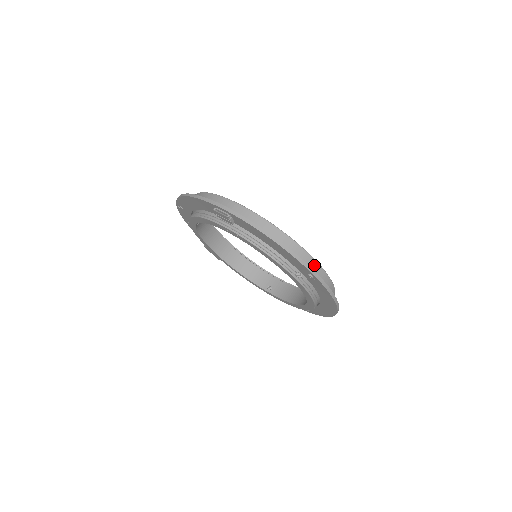
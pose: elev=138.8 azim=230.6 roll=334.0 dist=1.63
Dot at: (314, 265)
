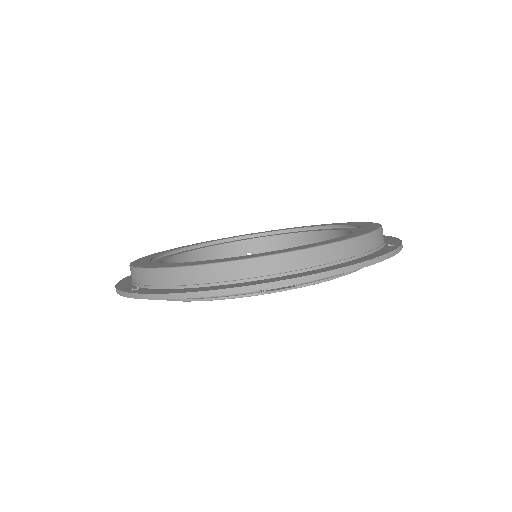
Dot at: (381, 234)
